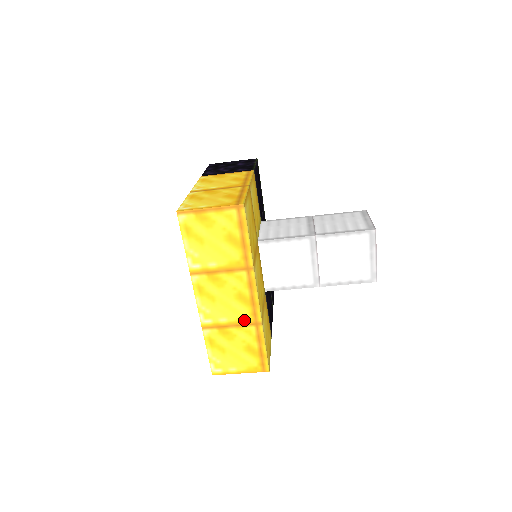
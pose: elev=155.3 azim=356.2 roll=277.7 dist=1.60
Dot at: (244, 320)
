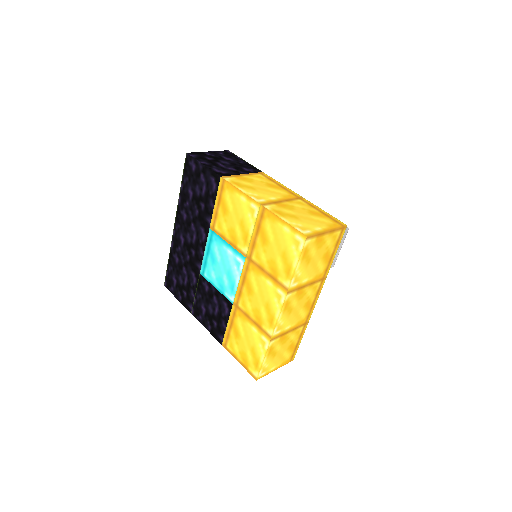
Dot at: (300, 323)
